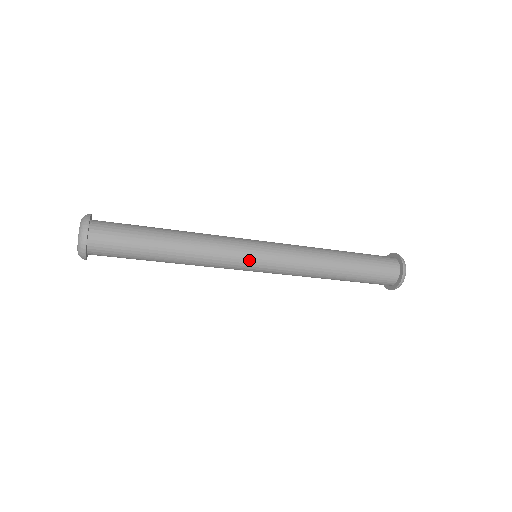
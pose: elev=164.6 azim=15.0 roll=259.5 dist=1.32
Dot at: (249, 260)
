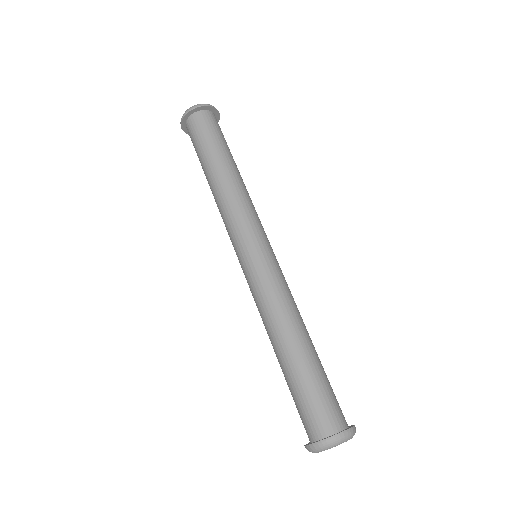
Dot at: (262, 236)
